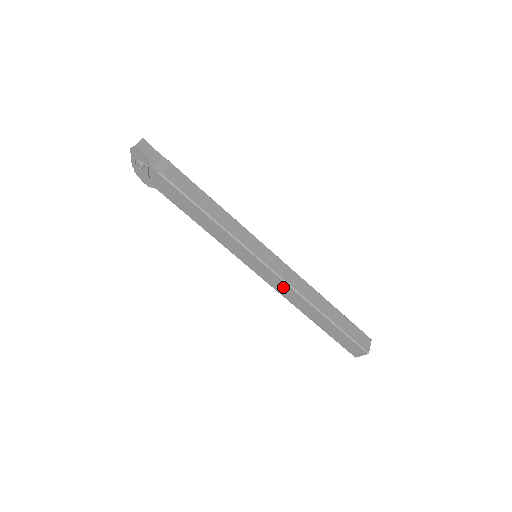
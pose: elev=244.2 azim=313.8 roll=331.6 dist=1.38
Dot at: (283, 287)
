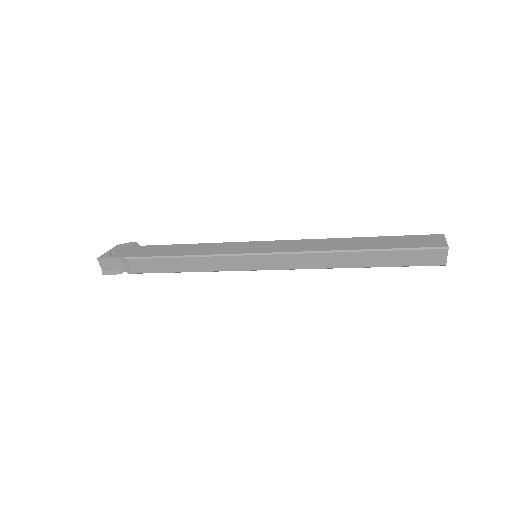
Dot at: occluded
